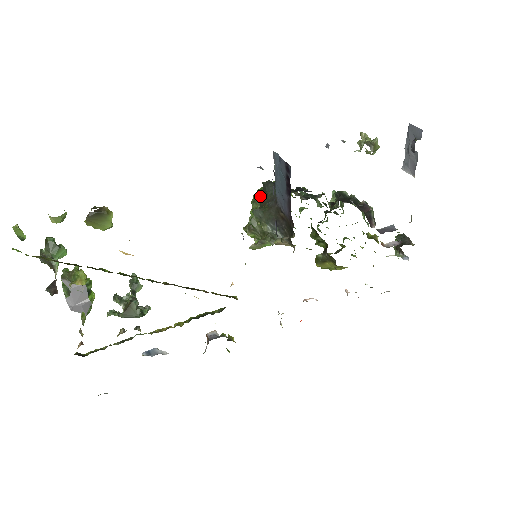
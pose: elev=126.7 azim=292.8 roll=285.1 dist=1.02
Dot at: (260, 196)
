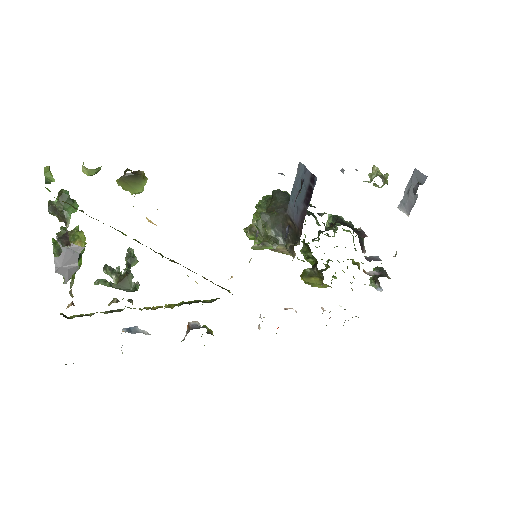
Dot at: (266, 202)
